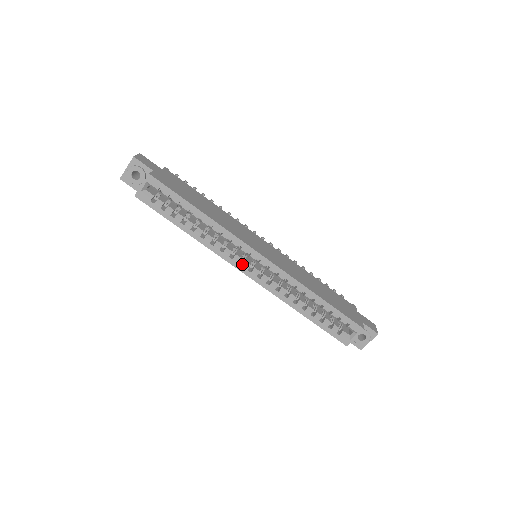
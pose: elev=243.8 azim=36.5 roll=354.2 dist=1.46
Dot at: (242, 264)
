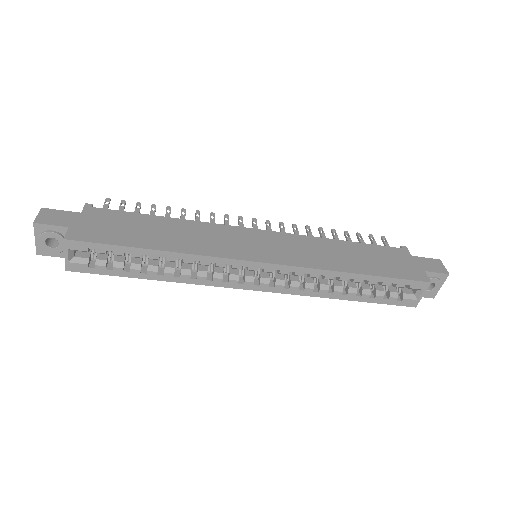
Dot at: (243, 281)
